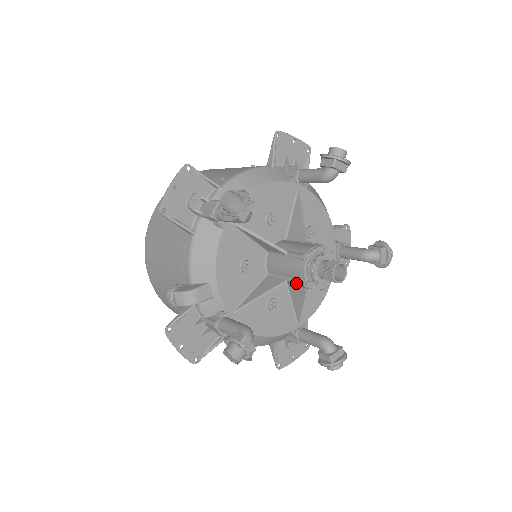
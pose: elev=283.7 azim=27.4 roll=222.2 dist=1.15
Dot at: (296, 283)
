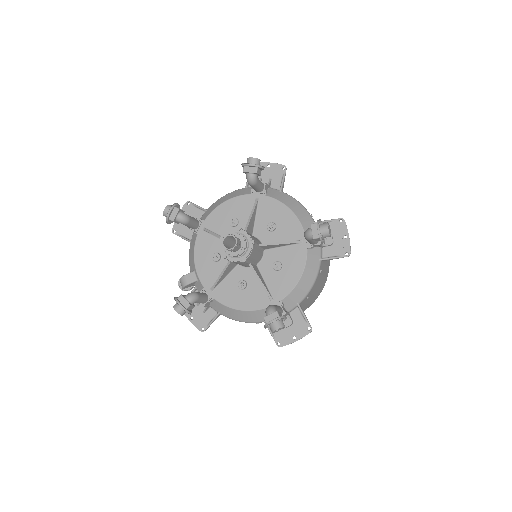
Dot at: occluded
